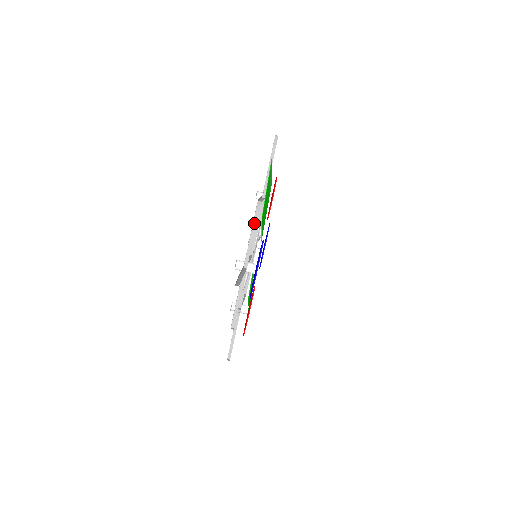
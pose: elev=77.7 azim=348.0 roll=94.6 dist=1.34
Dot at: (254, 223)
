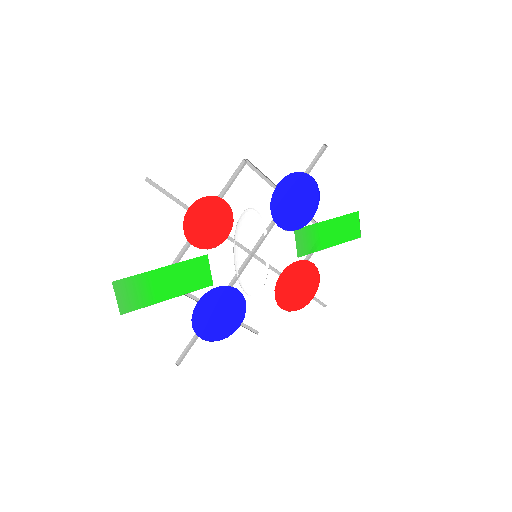
Dot at: occluded
